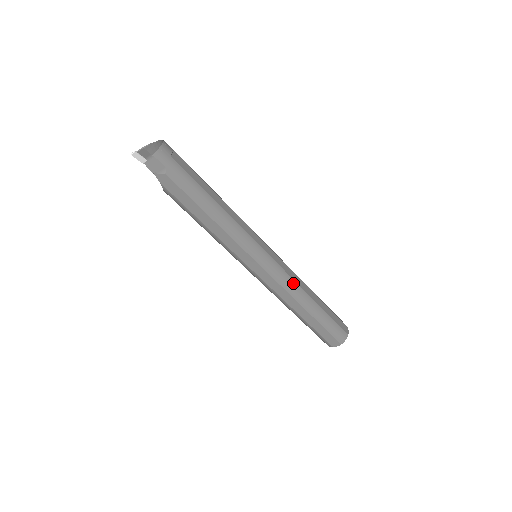
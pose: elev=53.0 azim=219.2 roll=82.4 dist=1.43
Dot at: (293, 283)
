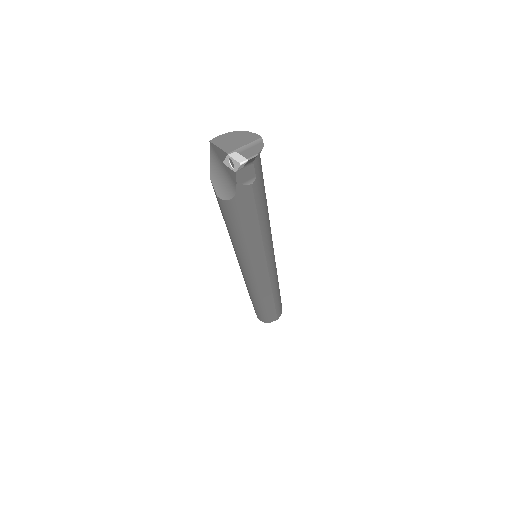
Dot at: (277, 278)
